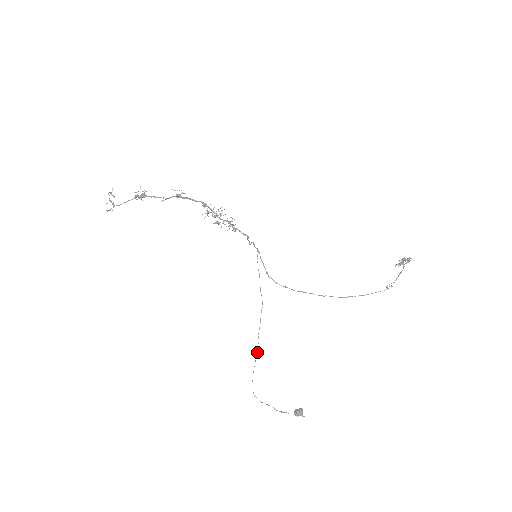
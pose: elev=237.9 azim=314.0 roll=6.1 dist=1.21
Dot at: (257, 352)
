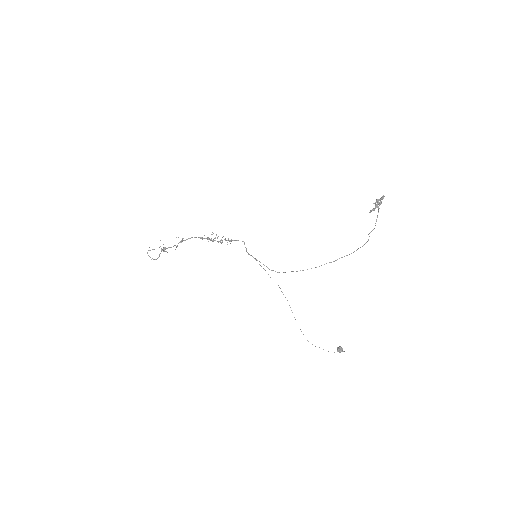
Dot at: occluded
